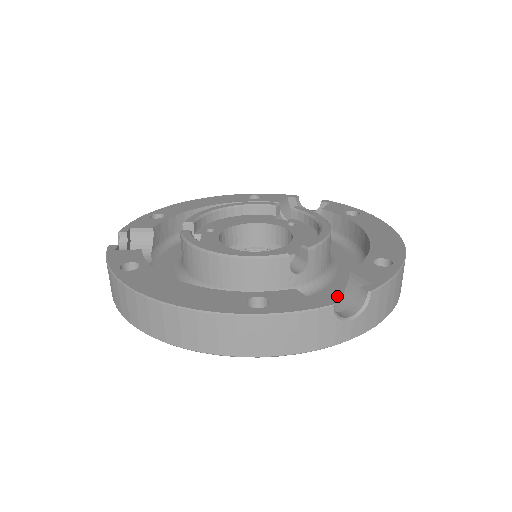
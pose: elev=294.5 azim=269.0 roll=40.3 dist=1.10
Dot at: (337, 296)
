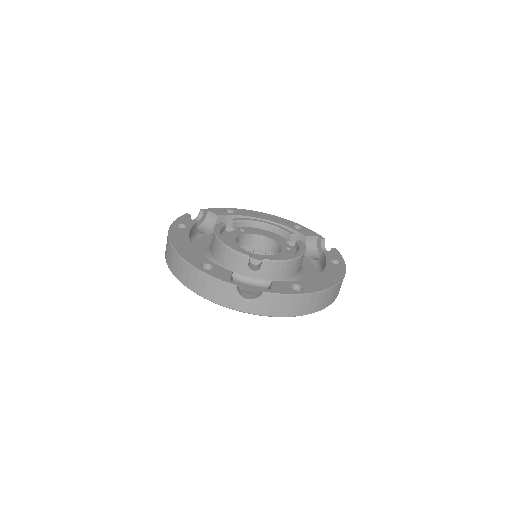
Dot at: occluded
